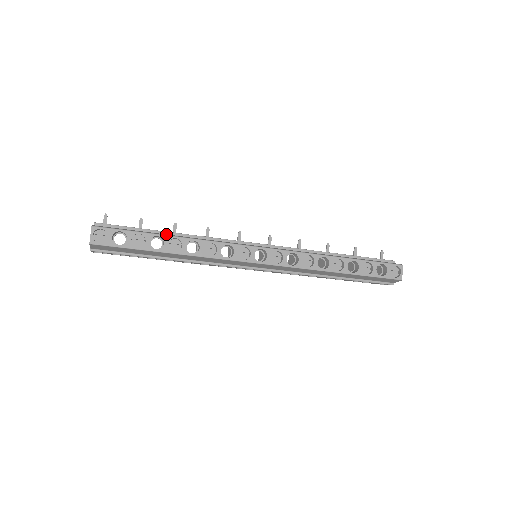
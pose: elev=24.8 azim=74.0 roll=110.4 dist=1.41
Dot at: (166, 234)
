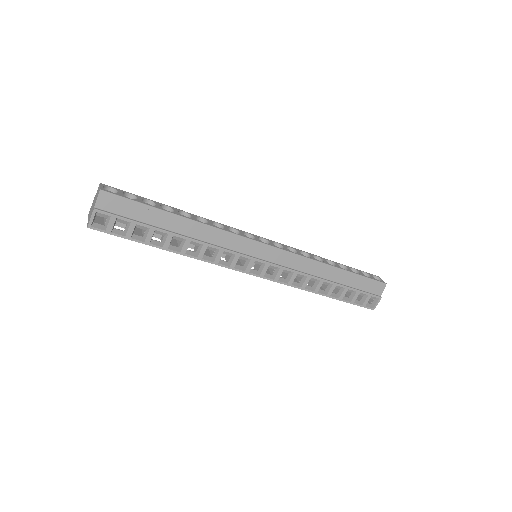
Dot at: occluded
